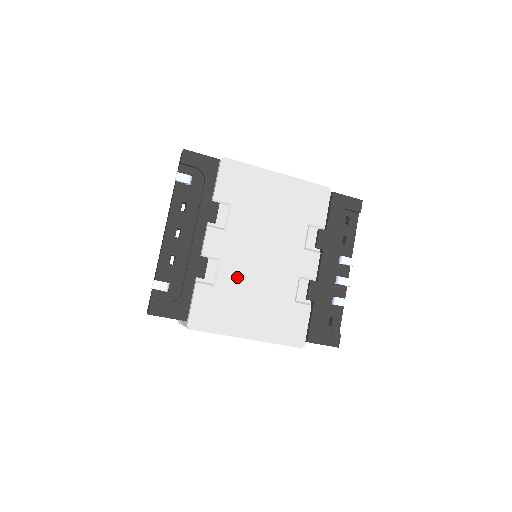
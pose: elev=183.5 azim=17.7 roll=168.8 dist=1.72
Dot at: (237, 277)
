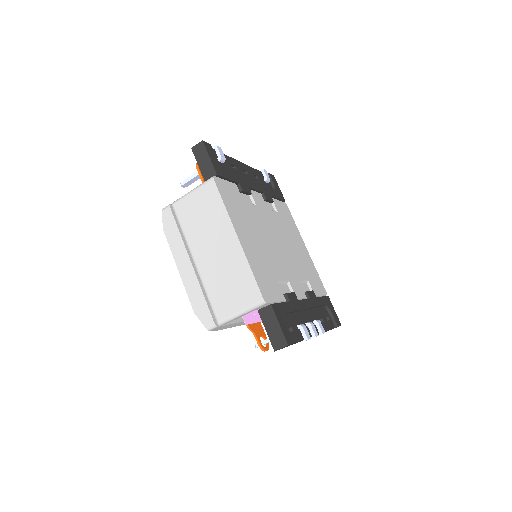
Dot at: (257, 221)
